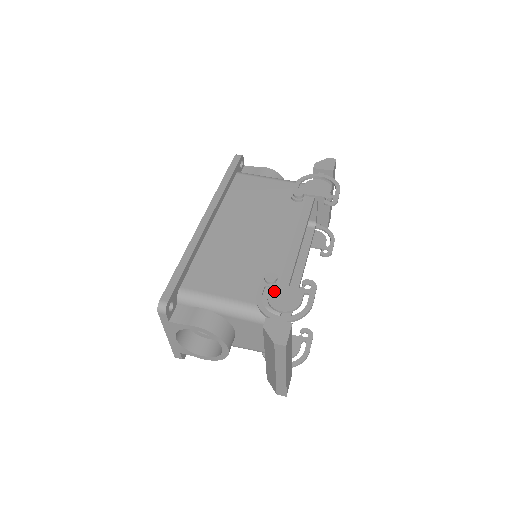
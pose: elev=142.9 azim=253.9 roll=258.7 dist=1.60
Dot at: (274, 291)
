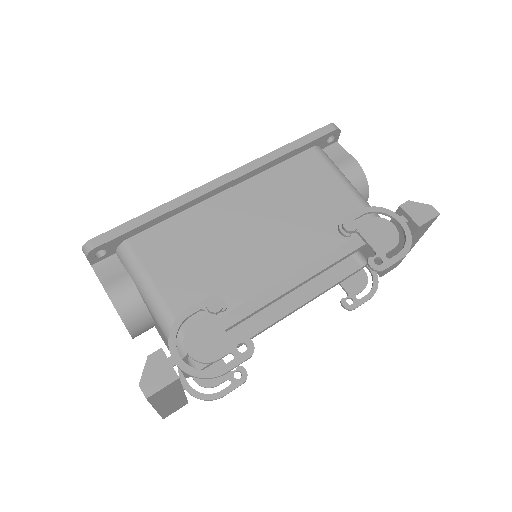
Dot at: (204, 323)
